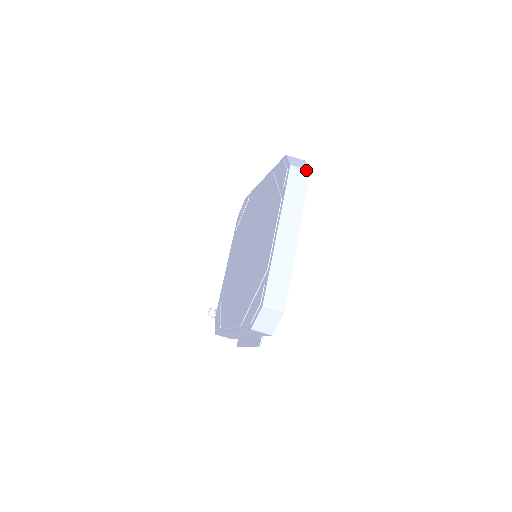
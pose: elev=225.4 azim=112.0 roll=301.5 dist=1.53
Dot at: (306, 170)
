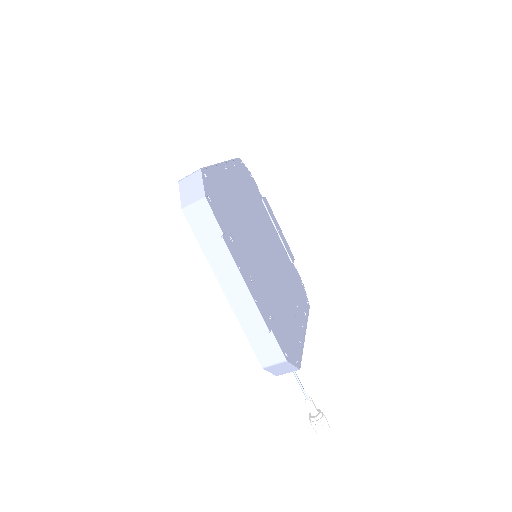
Dot at: occluded
